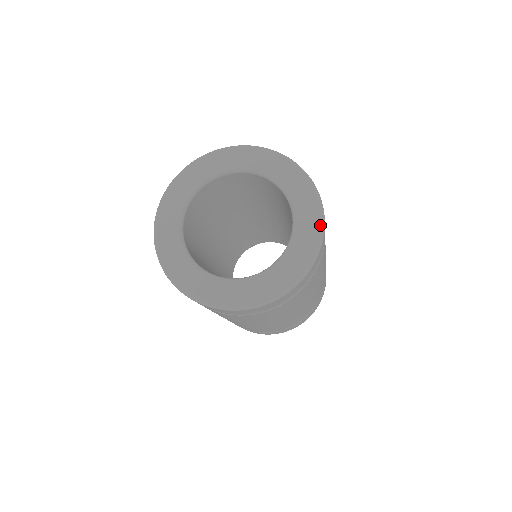
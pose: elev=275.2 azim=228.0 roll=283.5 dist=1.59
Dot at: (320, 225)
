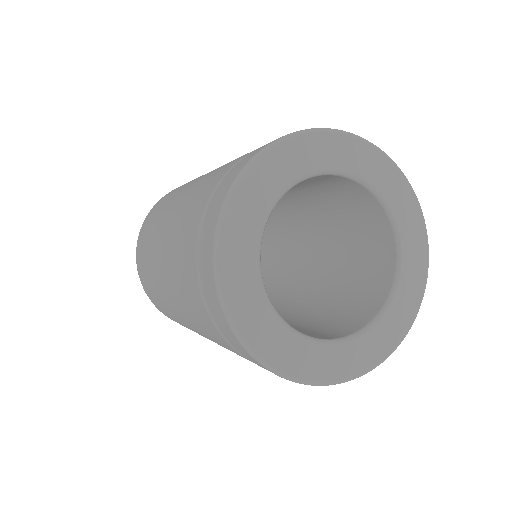
Dot at: (423, 221)
